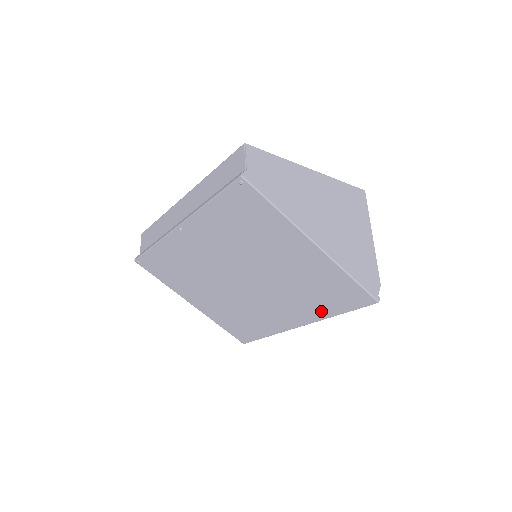
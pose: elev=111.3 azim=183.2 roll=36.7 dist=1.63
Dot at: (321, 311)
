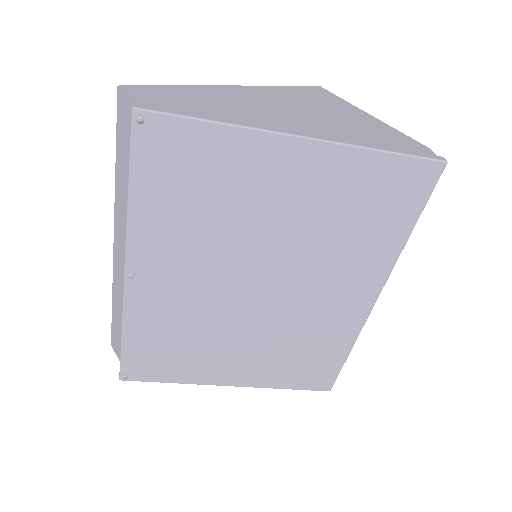
Dot at: (385, 249)
